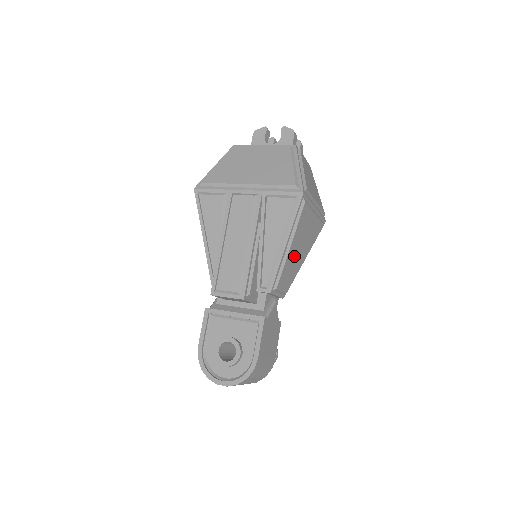
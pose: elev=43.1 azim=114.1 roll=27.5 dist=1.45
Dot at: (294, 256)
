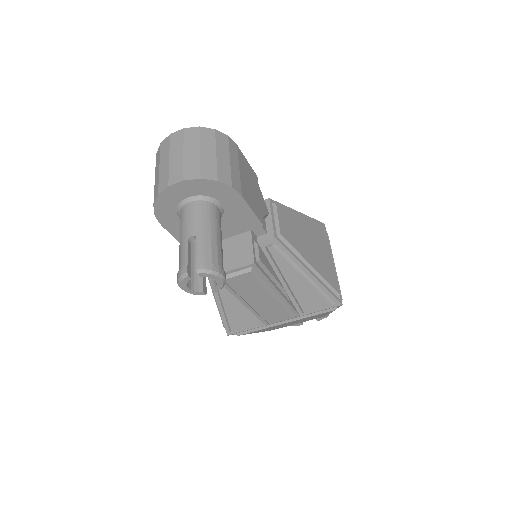
Dot at: (302, 232)
